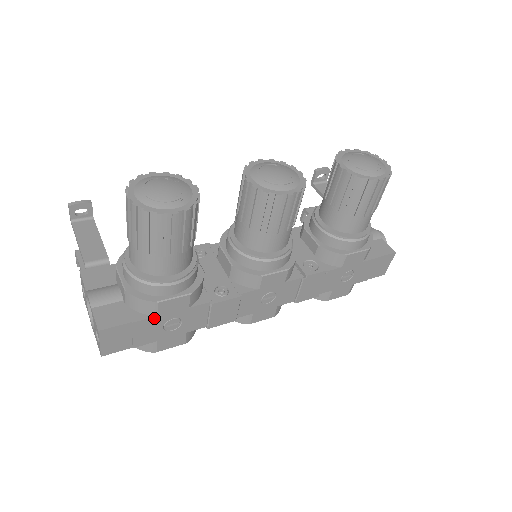
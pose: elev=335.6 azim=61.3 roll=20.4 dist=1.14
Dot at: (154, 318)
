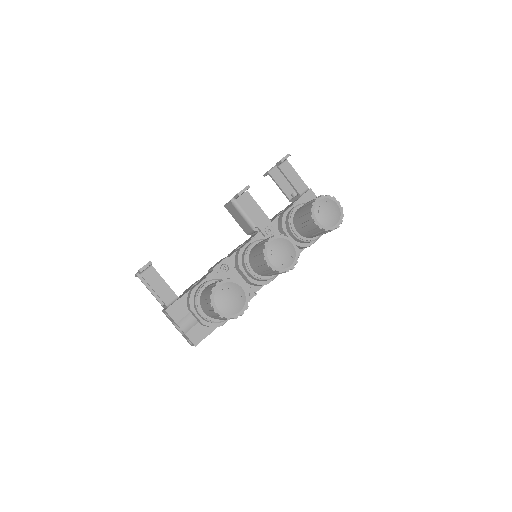
Dot at: occluded
